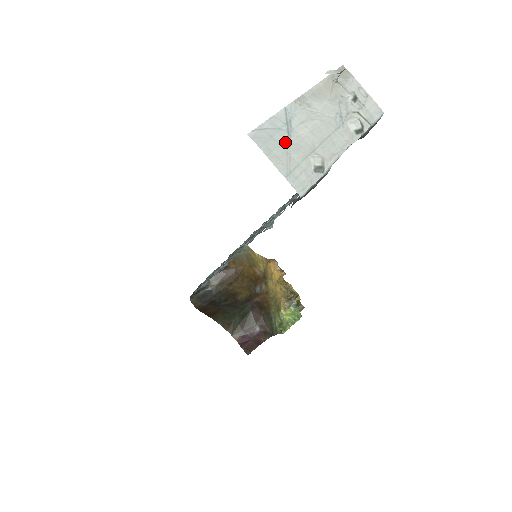
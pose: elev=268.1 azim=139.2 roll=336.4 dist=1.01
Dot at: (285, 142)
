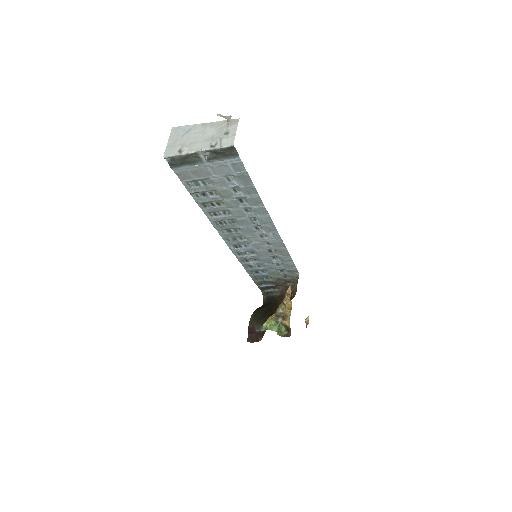
Dot at: (181, 136)
